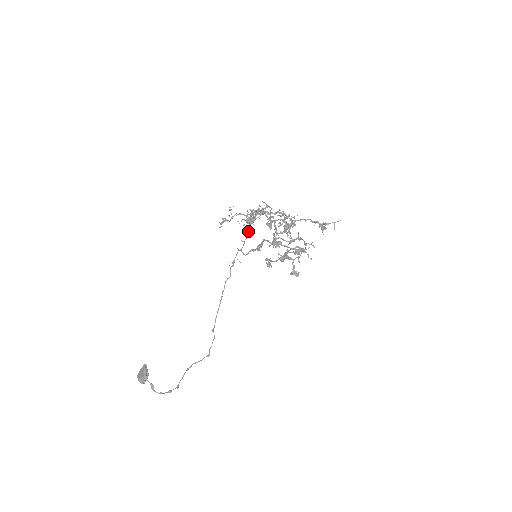
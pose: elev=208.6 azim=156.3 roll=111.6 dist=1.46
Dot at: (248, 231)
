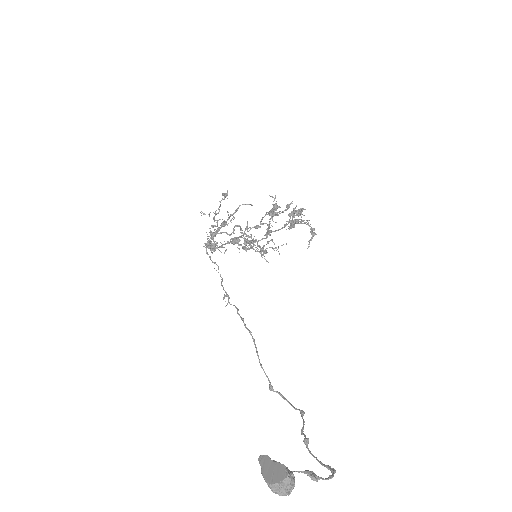
Dot at: (214, 263)
